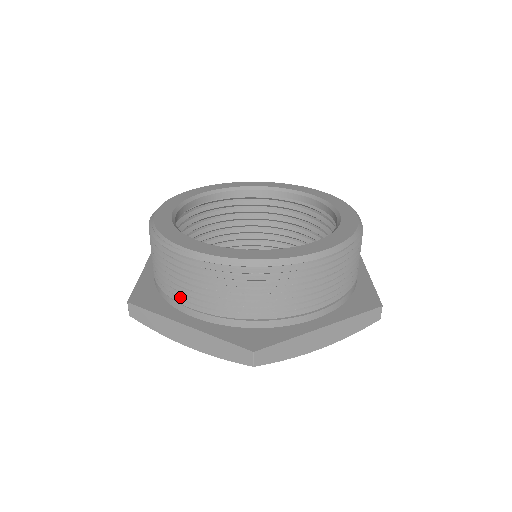
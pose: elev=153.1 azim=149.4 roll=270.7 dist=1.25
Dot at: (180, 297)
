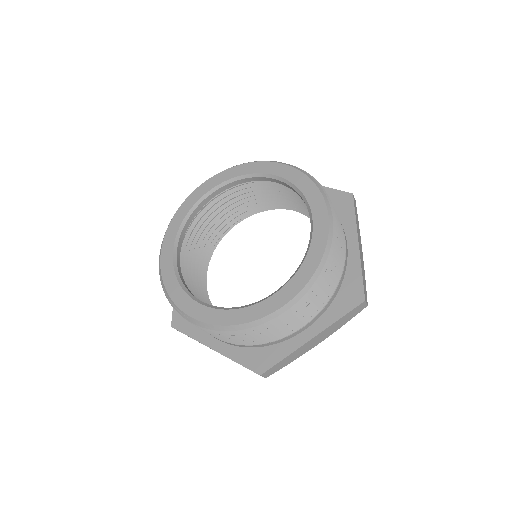
Dot at: occluded
